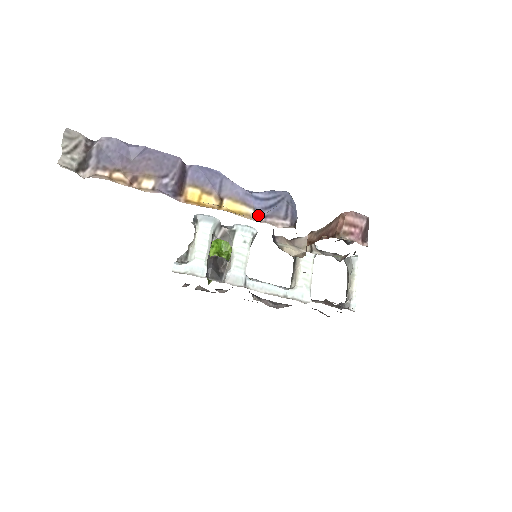
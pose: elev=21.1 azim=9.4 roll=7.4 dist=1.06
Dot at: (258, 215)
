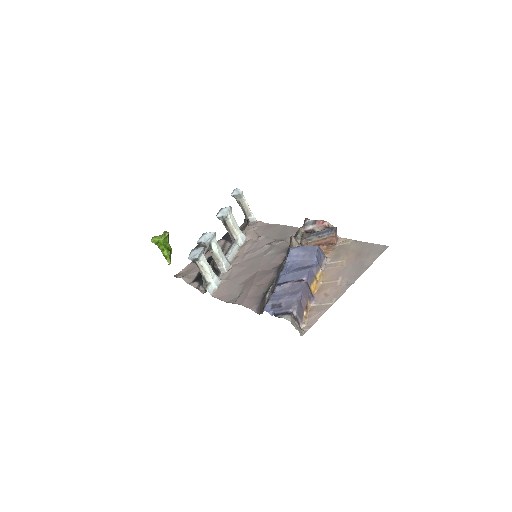
Dot at: (321, 267)
